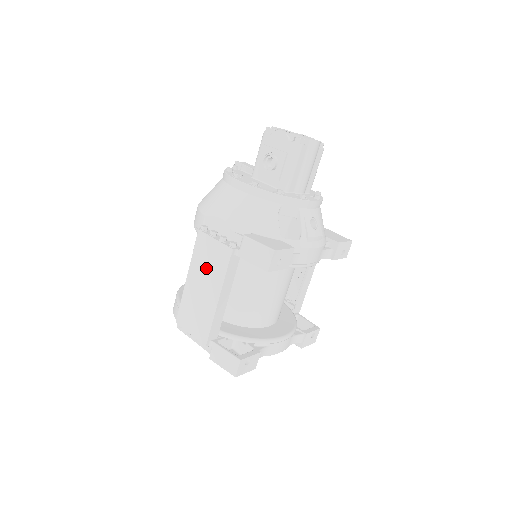
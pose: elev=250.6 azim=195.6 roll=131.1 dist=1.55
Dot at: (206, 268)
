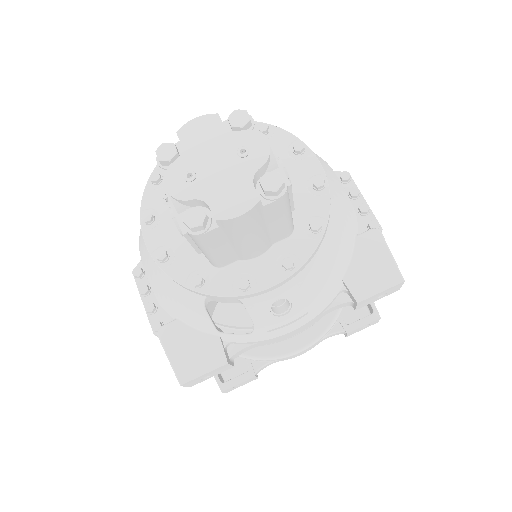
Dot at: occluded
